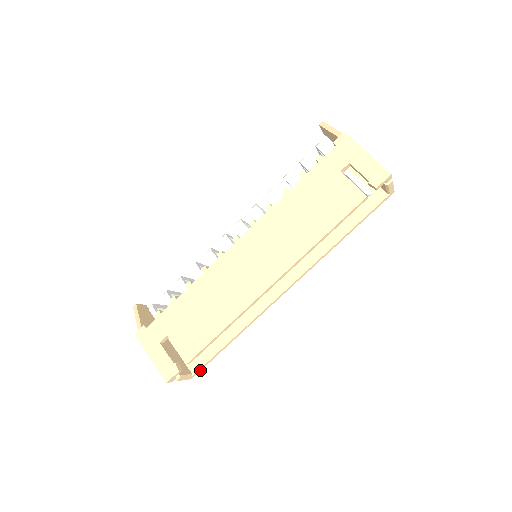
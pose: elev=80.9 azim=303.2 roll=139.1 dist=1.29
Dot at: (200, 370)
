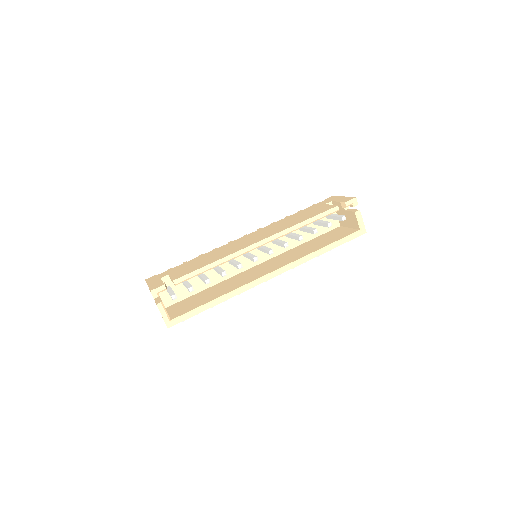
Dot at: (178, 322)
